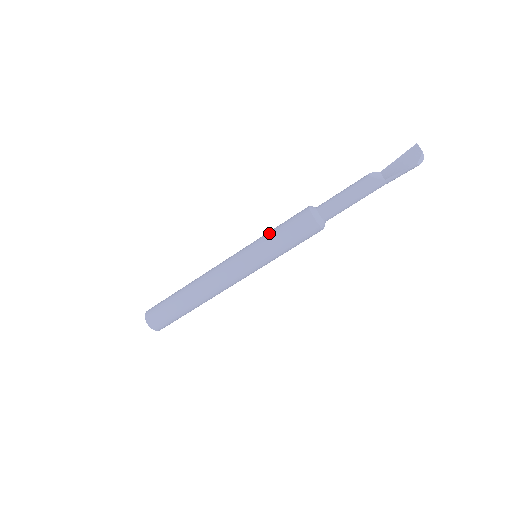
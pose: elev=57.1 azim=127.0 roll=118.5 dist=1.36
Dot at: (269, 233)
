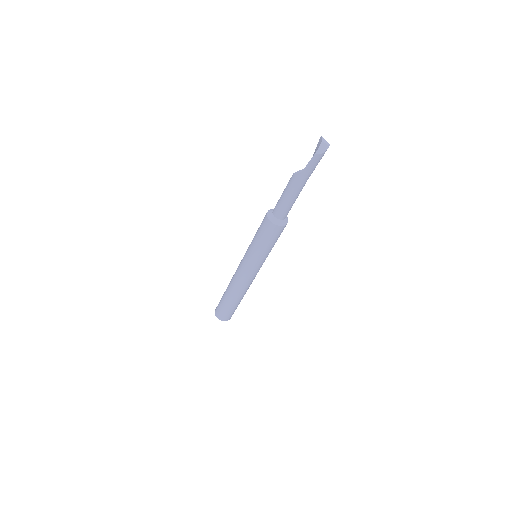
Dot at: occluded
